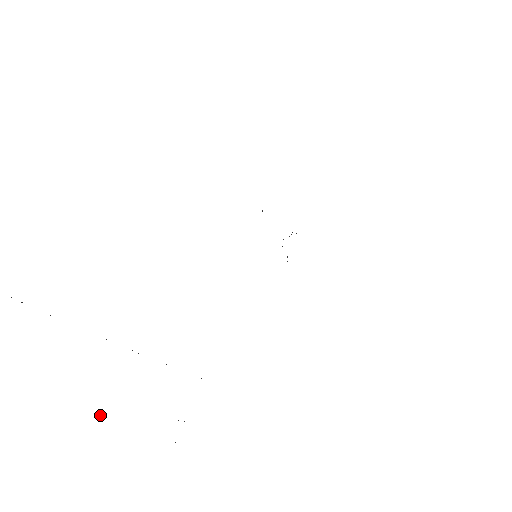
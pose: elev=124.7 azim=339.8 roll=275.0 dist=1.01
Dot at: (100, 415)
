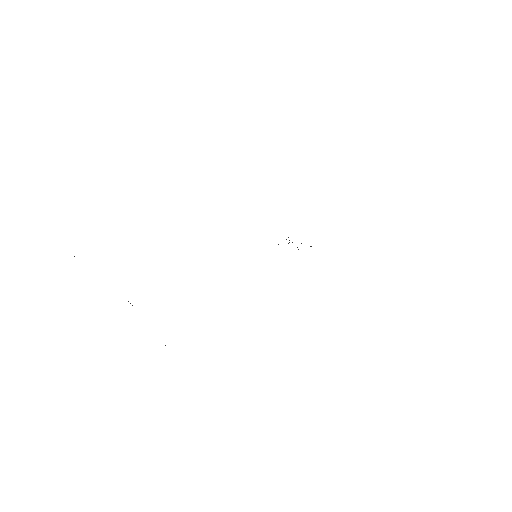
Dot at: occluded
